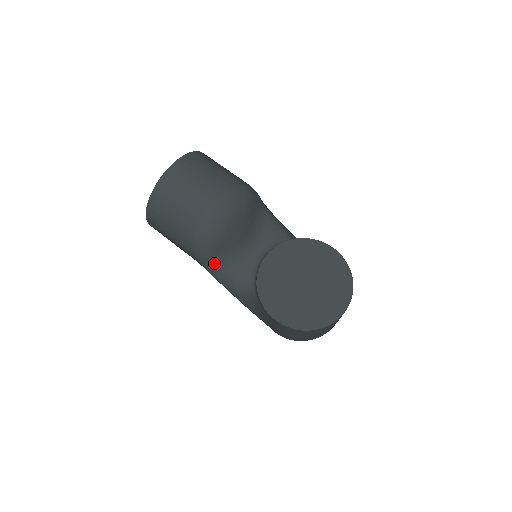
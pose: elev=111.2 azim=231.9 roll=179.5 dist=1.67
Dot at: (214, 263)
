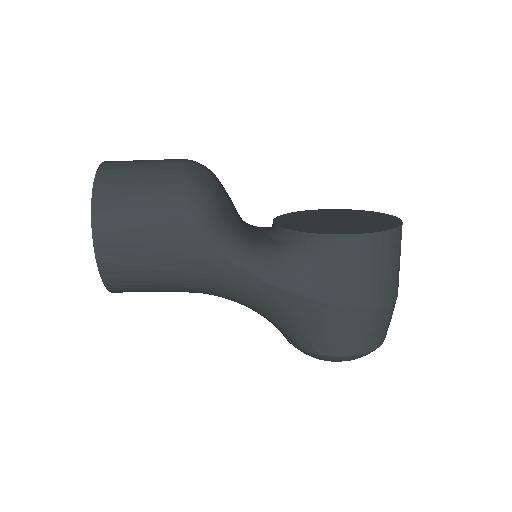
Dot at: (226, 233)
